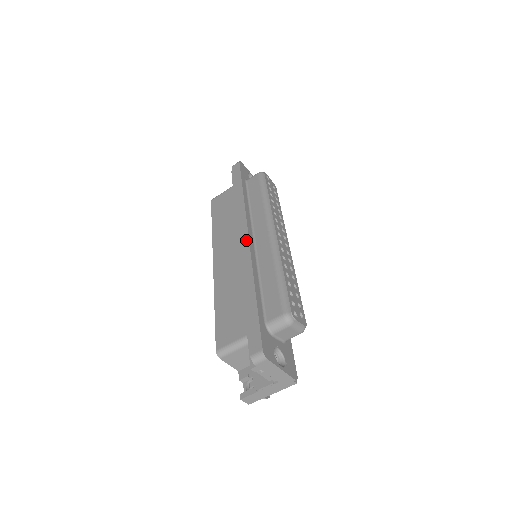
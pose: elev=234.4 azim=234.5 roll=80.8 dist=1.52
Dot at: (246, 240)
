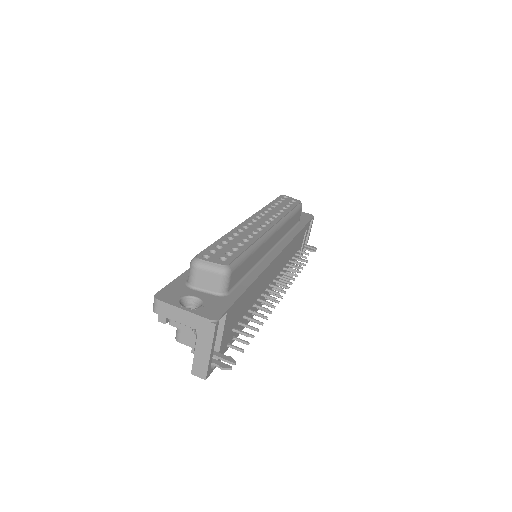
Dot at: occluded
